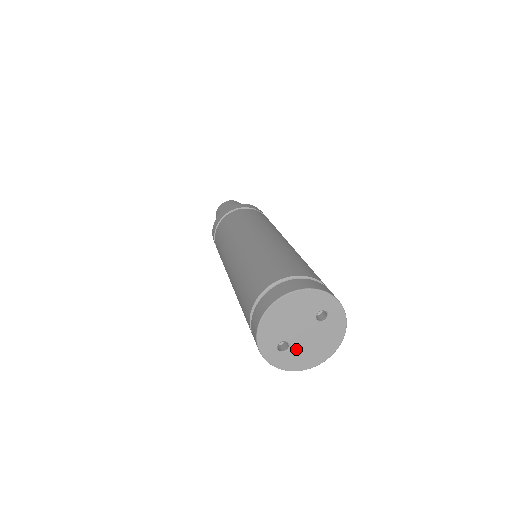
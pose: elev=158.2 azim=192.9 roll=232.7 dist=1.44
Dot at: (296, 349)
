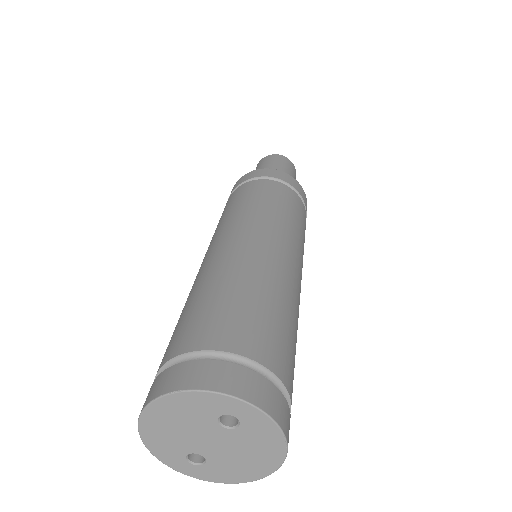
Dot at: (217, 461)
